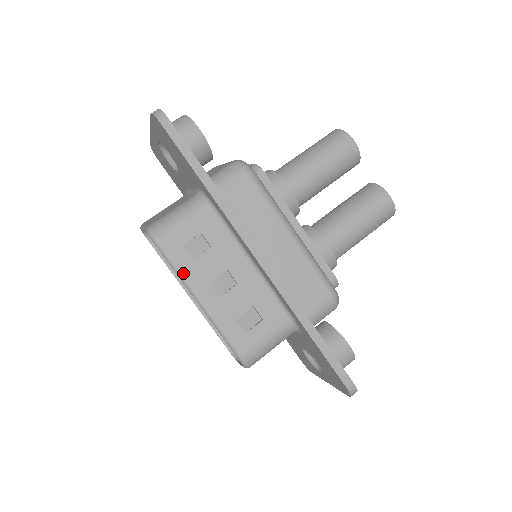
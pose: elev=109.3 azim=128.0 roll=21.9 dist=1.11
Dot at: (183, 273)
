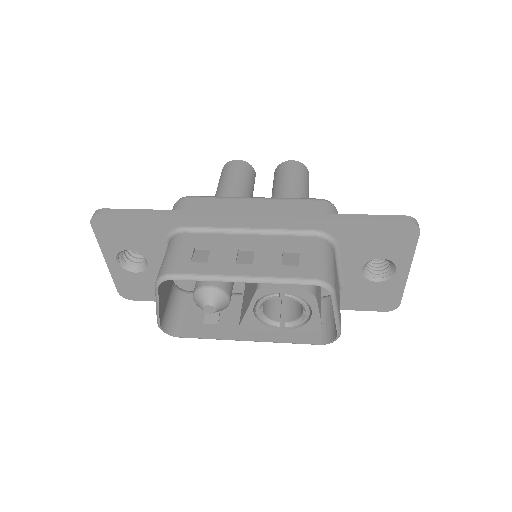
Dot at: (209, 274)
